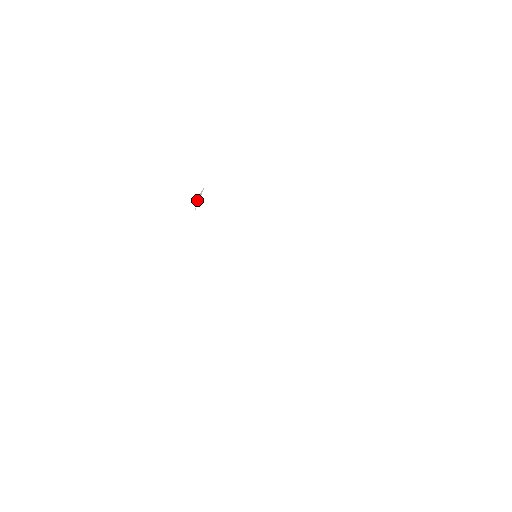
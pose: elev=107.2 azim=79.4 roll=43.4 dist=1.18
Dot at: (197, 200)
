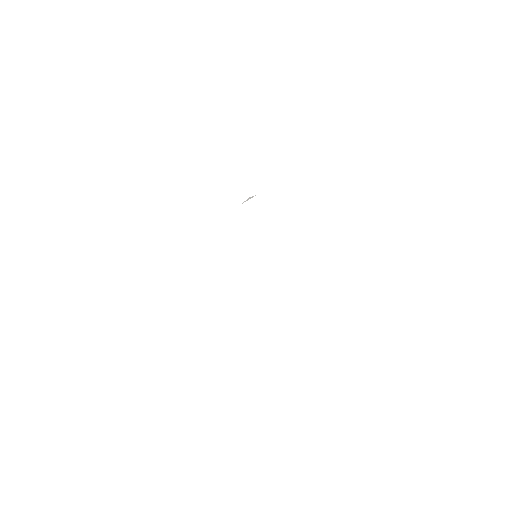
Dot at: (247, 199)
